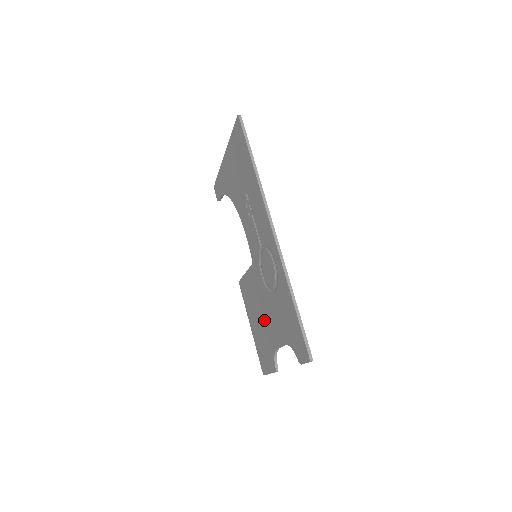
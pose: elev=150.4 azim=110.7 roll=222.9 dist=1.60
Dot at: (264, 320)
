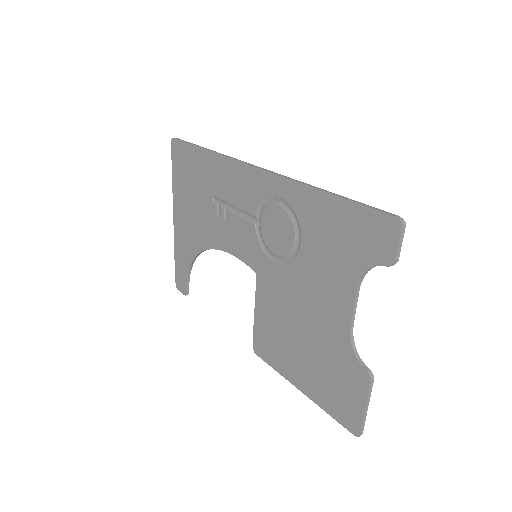
Dot at: (310, 324)
